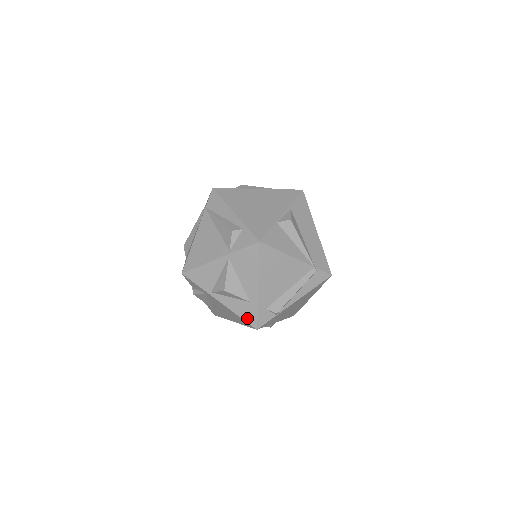
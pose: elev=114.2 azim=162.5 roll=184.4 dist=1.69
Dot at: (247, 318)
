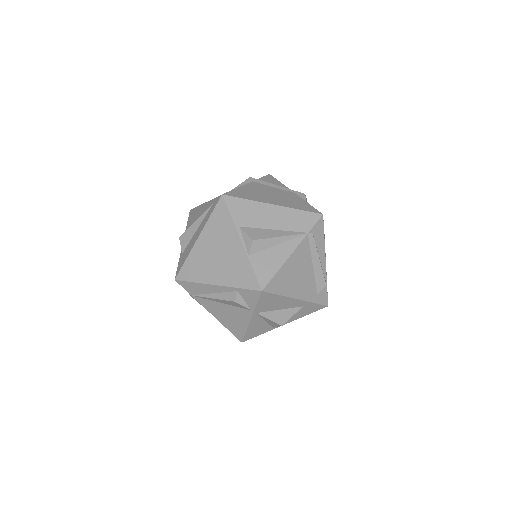
Dot at: (314, 310)
